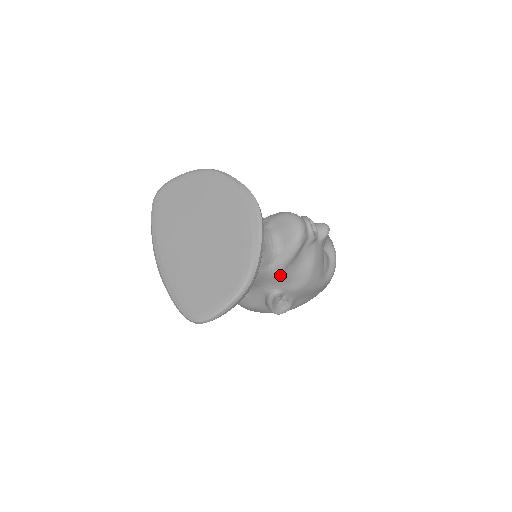
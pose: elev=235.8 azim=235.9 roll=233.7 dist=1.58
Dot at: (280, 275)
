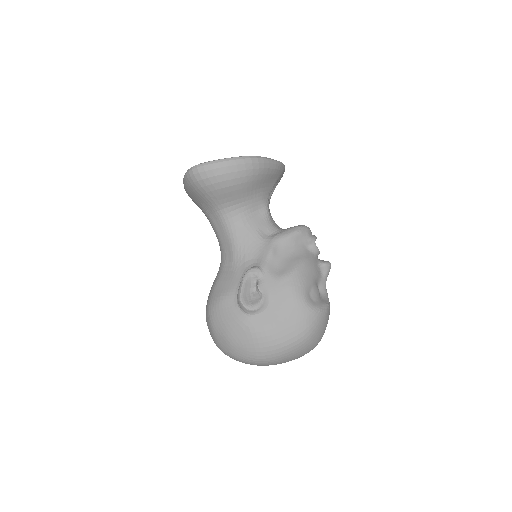
Dot at: (270, 248)
